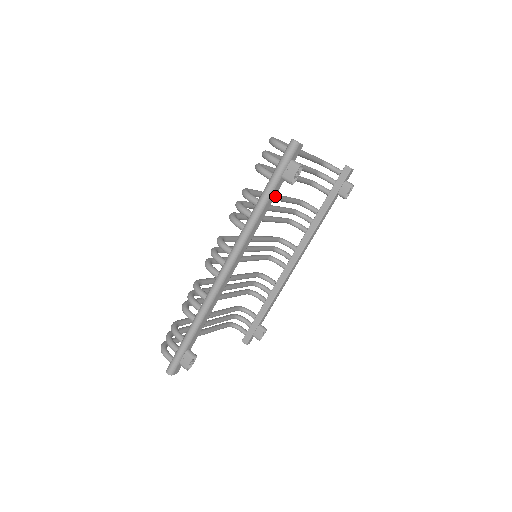
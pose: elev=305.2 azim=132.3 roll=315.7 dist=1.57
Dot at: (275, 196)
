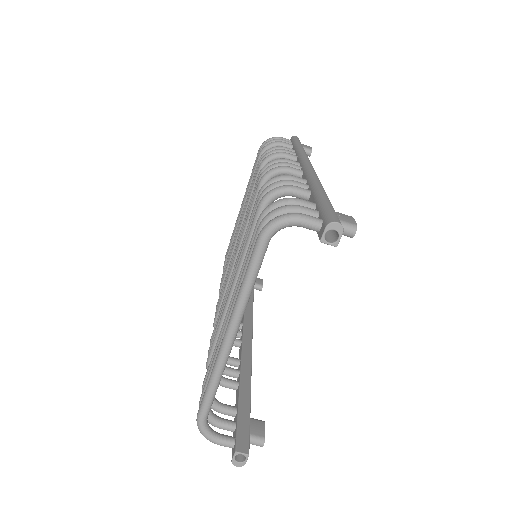
Dot at: occluded
